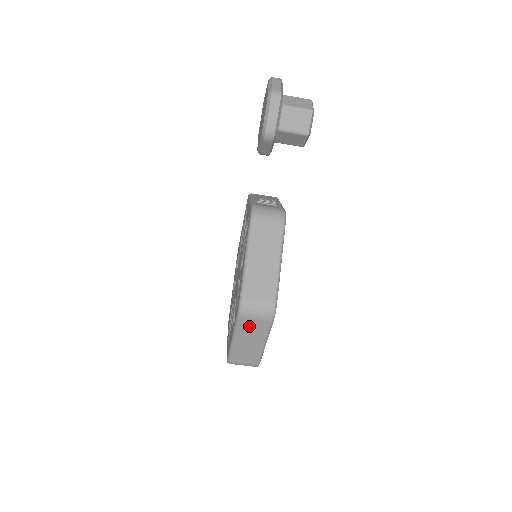
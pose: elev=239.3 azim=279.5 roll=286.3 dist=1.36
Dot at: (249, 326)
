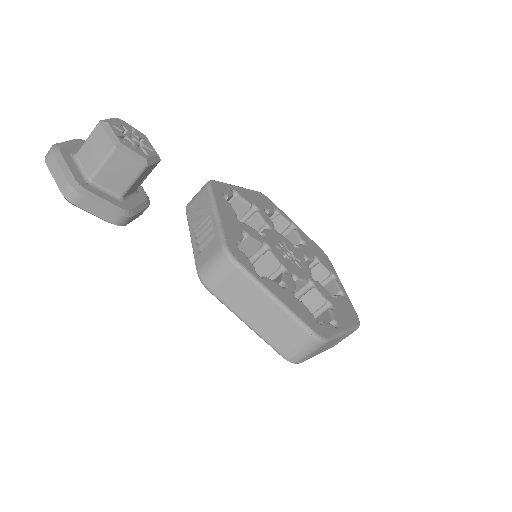
Dot at: (315, 353)
